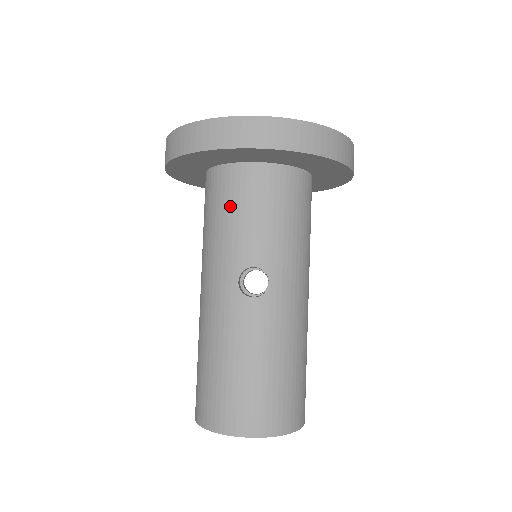
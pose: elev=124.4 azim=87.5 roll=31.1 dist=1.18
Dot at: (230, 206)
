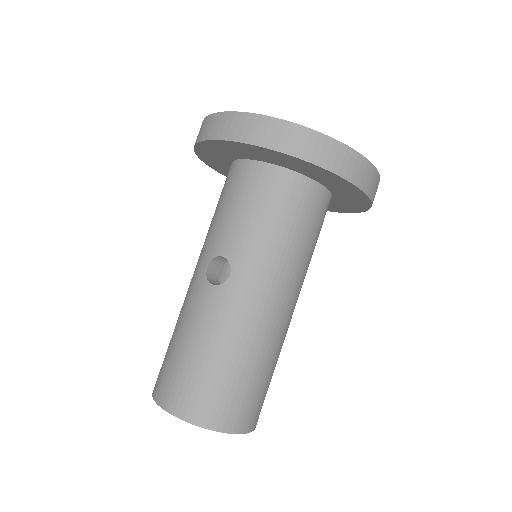
Dot at: (225, 198)
